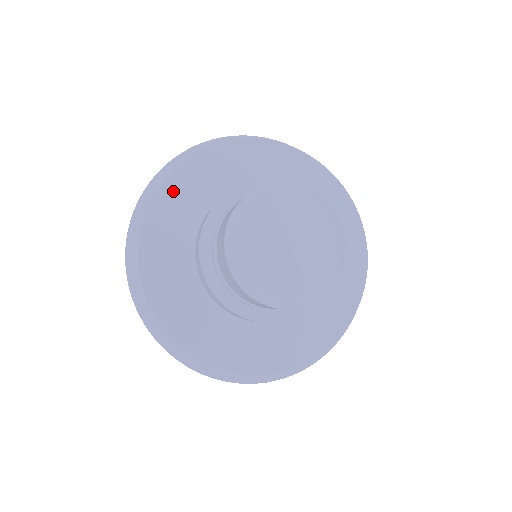
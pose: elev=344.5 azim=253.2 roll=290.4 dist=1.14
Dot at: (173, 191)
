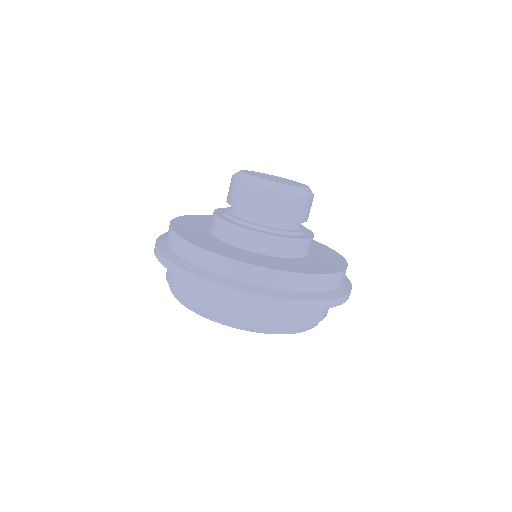
Dot at: (181, 222)
